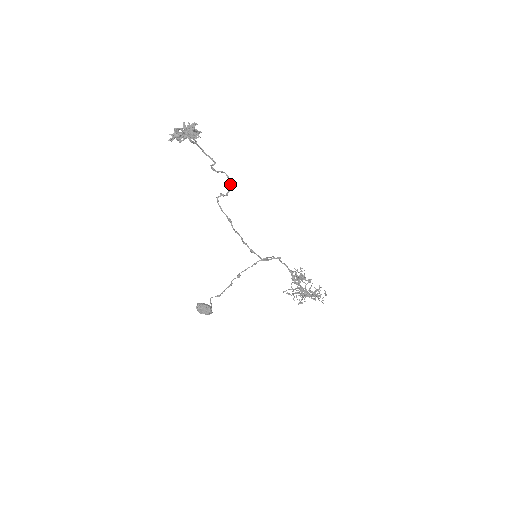
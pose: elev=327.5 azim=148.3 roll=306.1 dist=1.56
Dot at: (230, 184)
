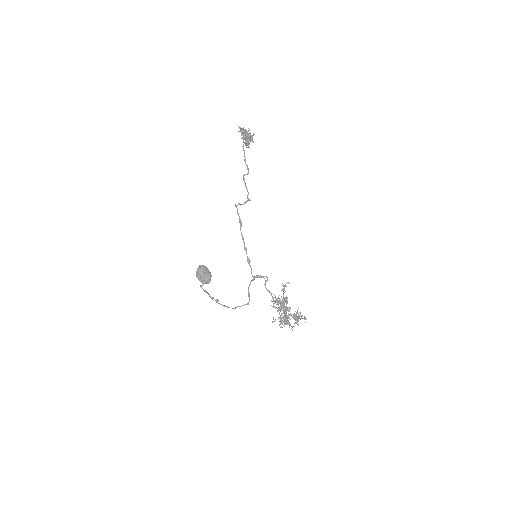
Dot at: (248, 199)
